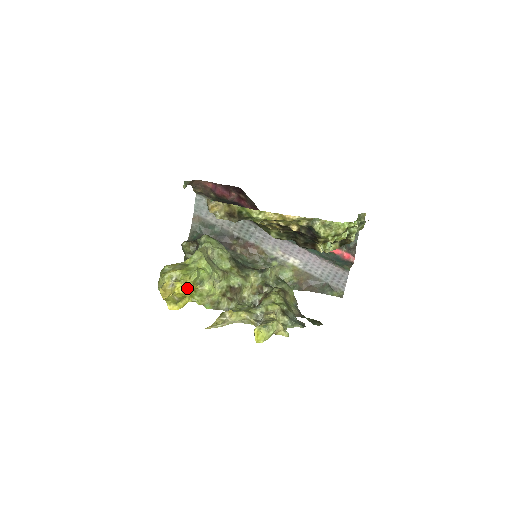
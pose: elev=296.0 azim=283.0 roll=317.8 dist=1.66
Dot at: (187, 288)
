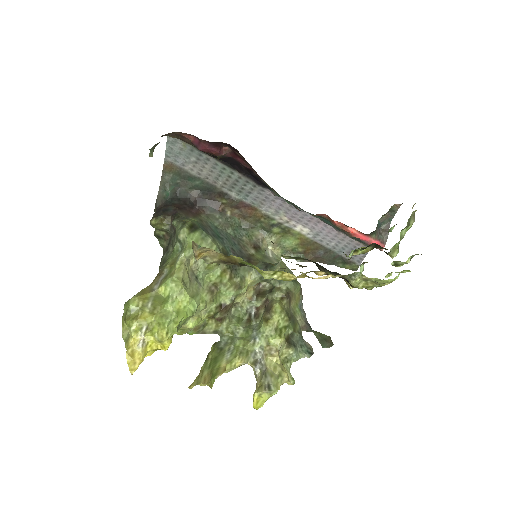
Dot at: (164, 345)
